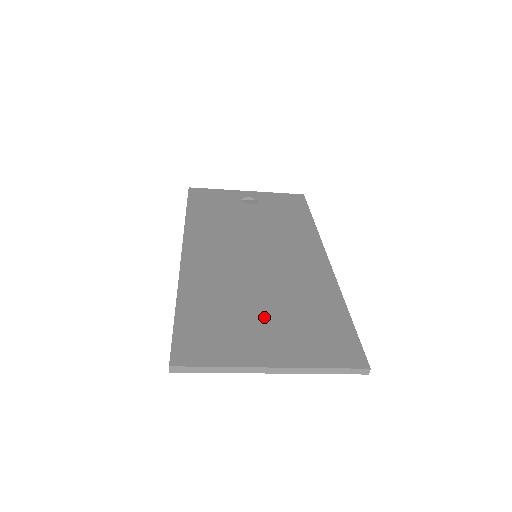
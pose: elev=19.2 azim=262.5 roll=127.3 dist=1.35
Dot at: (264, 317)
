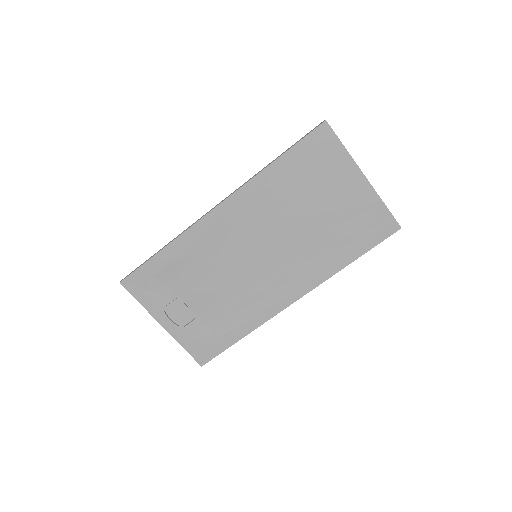
Dot at: (323, 205)
